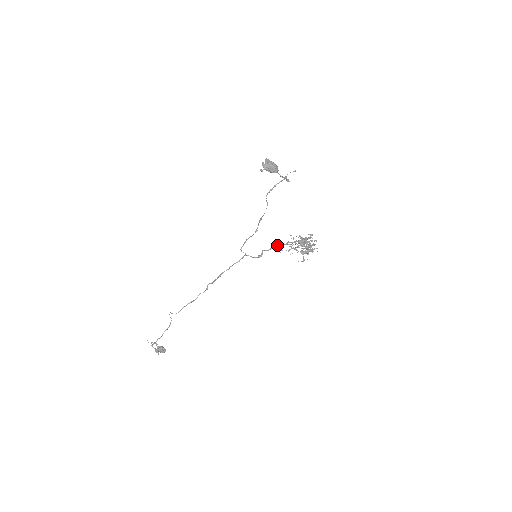
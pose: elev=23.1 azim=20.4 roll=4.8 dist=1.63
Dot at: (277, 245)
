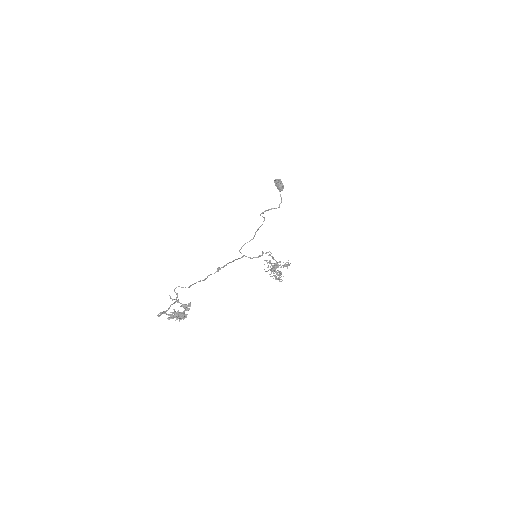
Dot at: occluded
